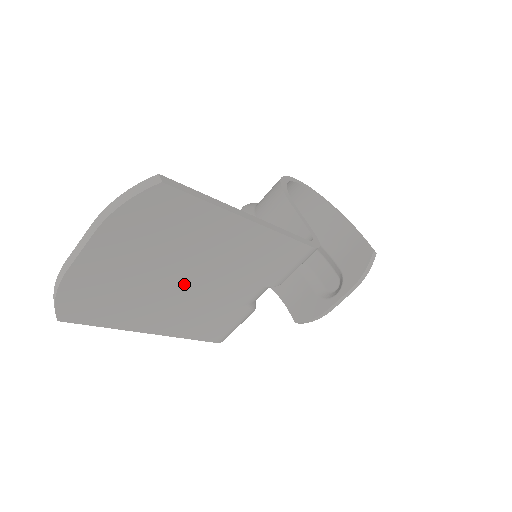
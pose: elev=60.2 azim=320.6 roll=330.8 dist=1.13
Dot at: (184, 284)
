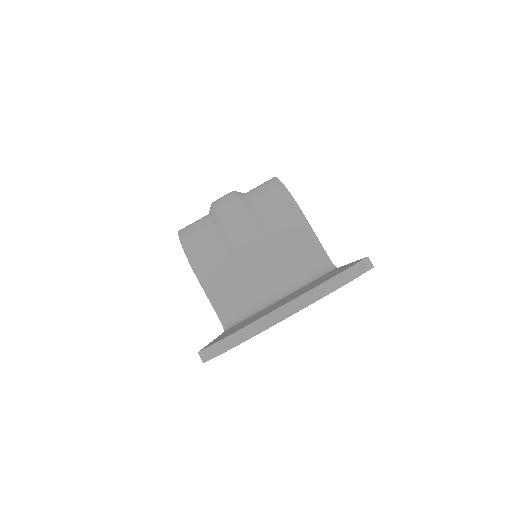
Dot at: occluded
